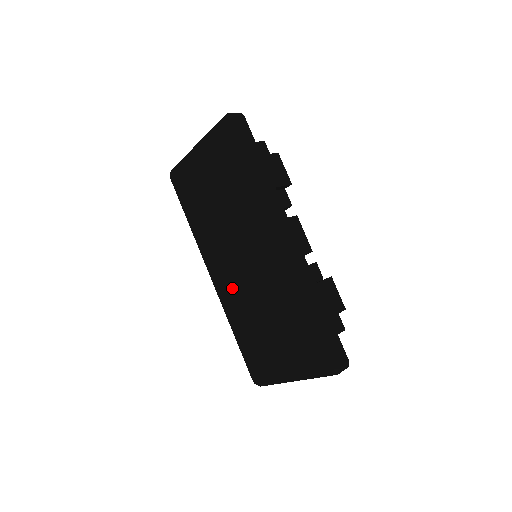
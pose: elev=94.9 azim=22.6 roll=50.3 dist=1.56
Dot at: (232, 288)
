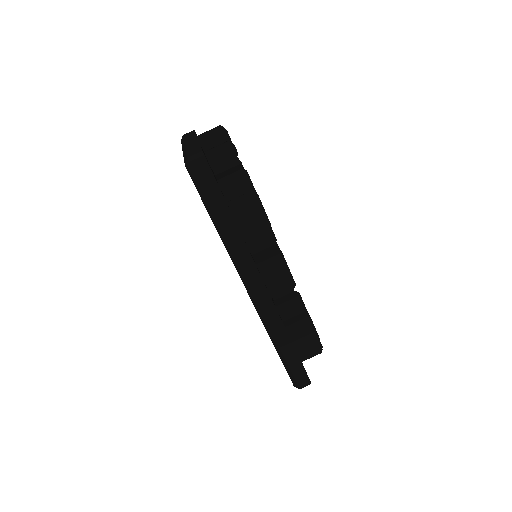
Dot at: occluded
